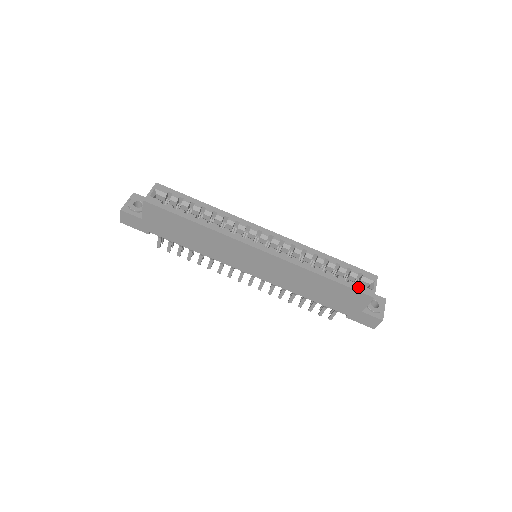
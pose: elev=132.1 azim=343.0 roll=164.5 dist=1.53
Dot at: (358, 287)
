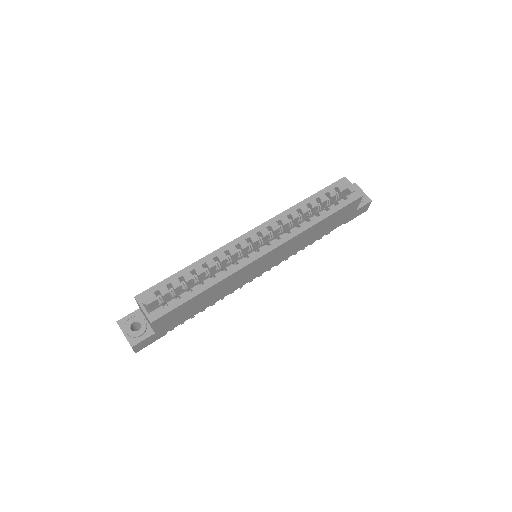
Dot at: (347, 200)
